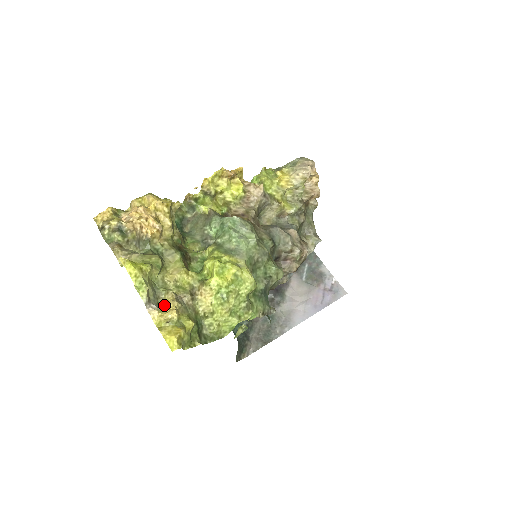
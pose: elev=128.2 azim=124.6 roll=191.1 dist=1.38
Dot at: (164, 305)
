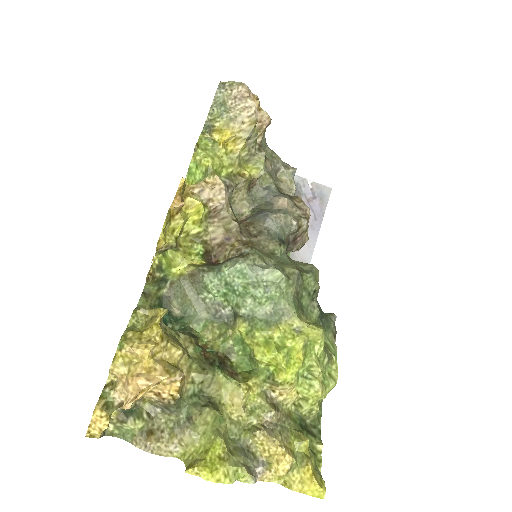
Dot at: (264, 453)
